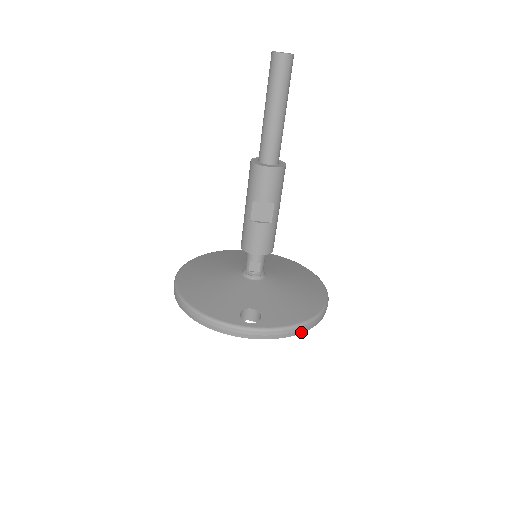
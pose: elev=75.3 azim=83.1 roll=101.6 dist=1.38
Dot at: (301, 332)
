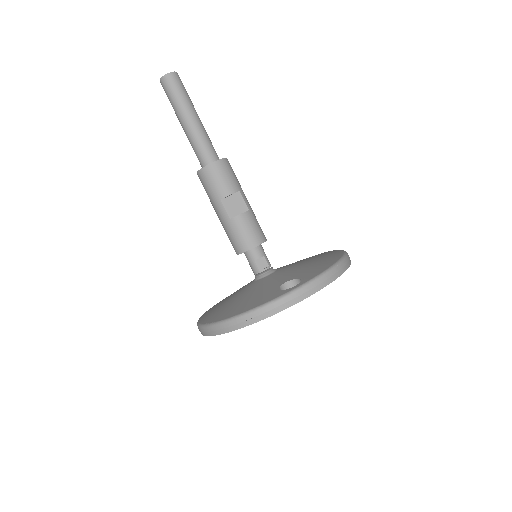
Dot at: (343, 271)
